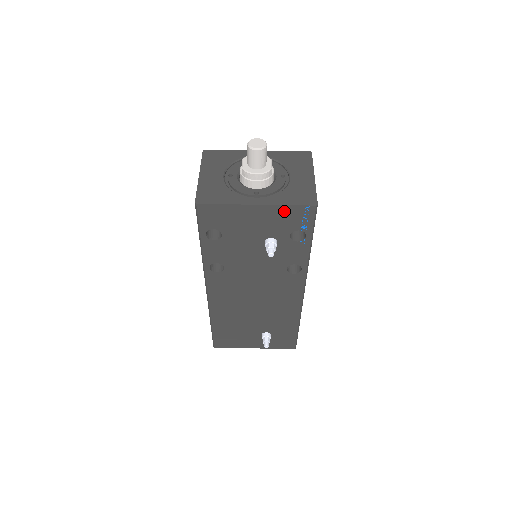
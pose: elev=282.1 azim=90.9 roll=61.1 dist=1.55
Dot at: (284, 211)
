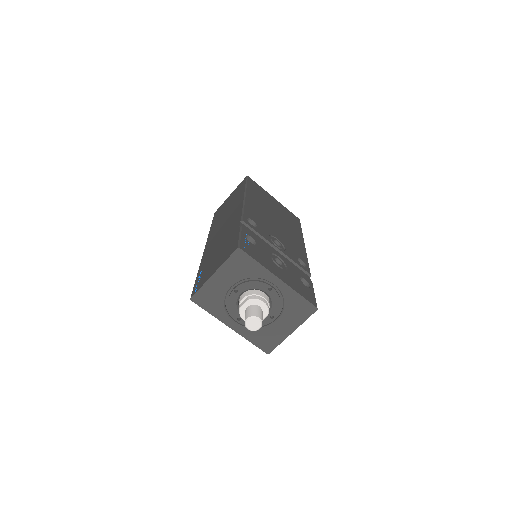
Dot at: occluded
